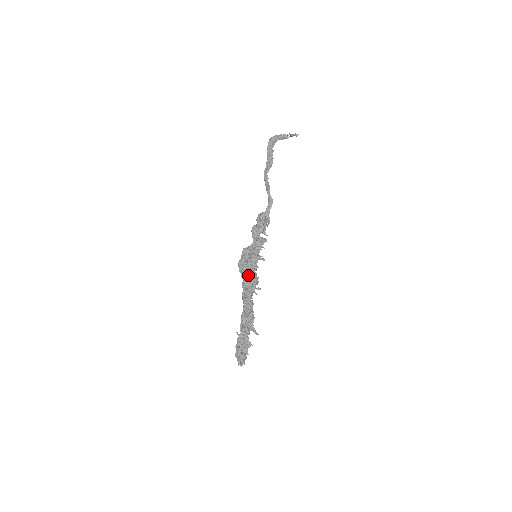
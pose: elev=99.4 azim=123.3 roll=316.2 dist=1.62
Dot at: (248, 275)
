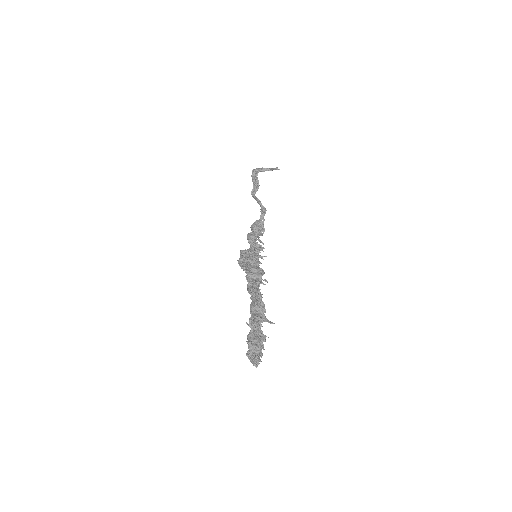
Dot at: (251, 269)
